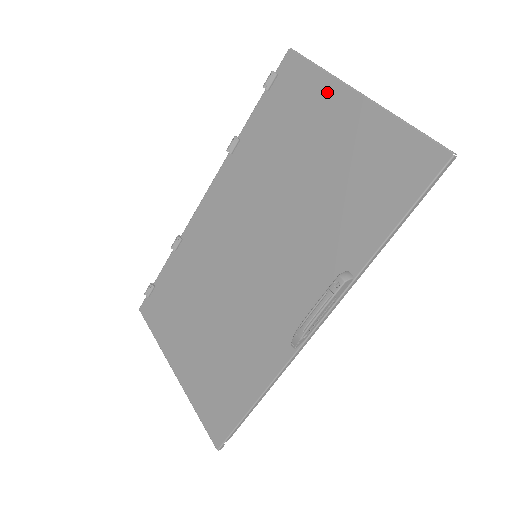
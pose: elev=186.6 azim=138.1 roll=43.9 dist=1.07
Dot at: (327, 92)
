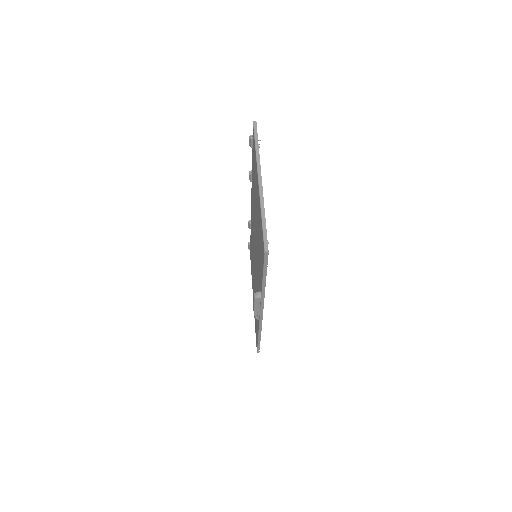
Dot at: (256, 169)
